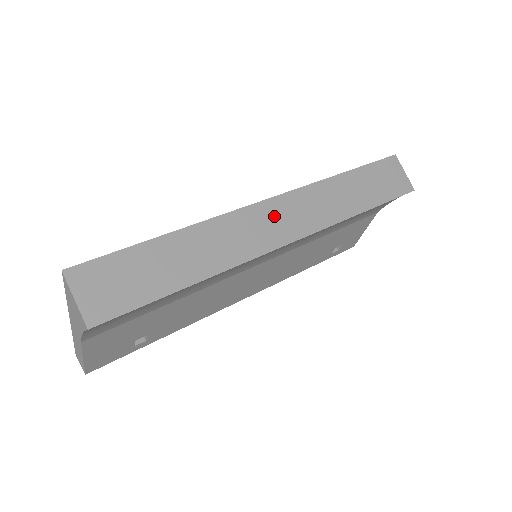
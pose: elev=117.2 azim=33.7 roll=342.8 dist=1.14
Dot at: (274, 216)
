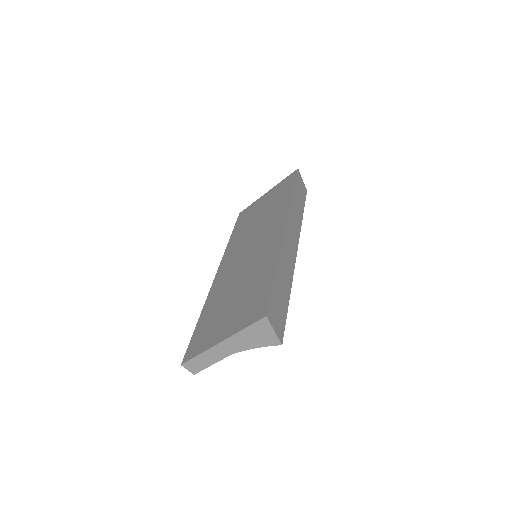
Dot at: (290, 235)
